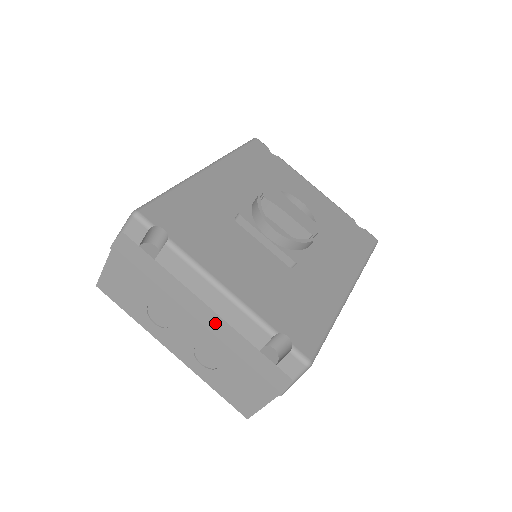
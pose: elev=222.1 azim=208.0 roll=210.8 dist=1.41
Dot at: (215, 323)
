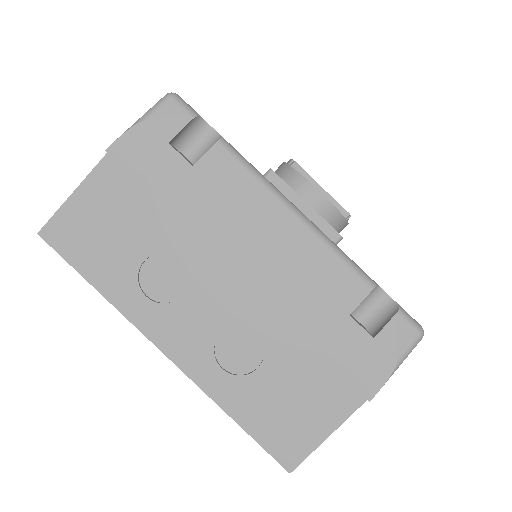
Dot at: (278, 273)
